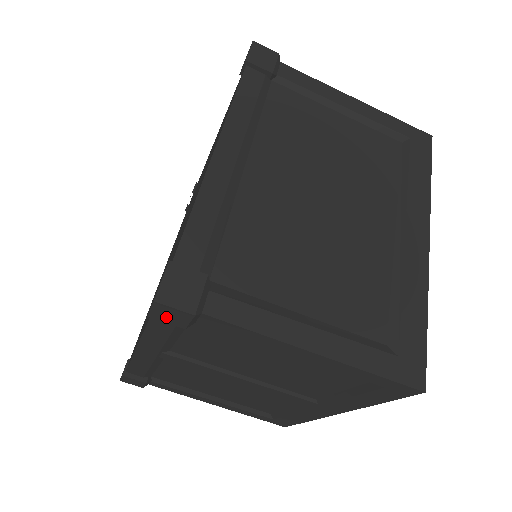
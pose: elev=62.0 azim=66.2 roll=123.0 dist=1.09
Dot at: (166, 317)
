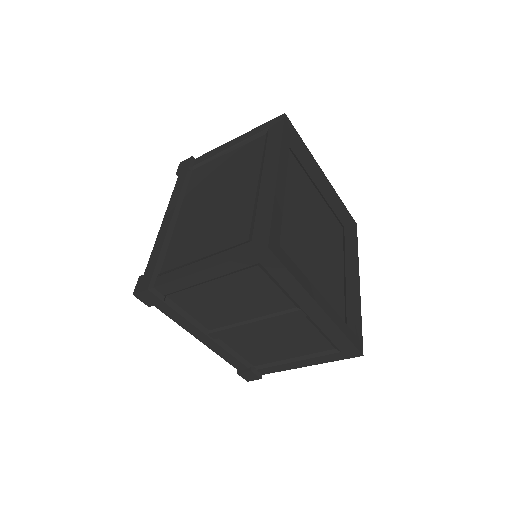
Dot at: (150, 301)
